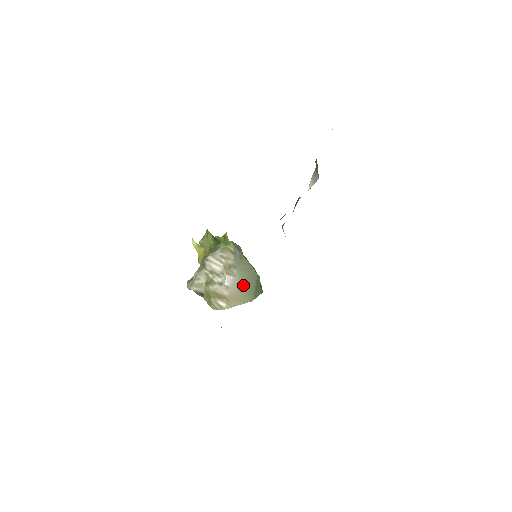
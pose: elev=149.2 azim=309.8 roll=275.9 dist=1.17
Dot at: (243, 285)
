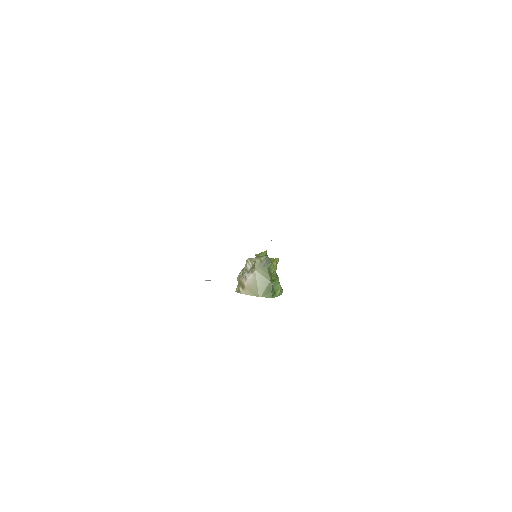
Dot at: (257, 283)
